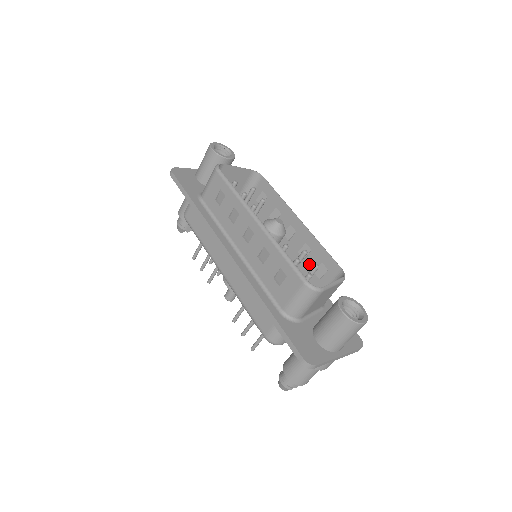
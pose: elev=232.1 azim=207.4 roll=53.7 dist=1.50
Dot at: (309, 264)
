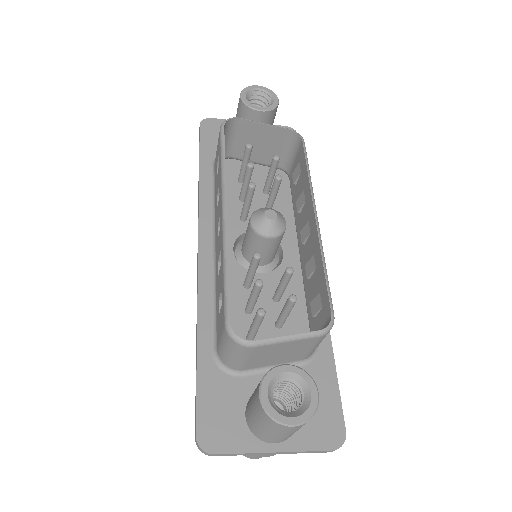
Dot at: (311, 288)
